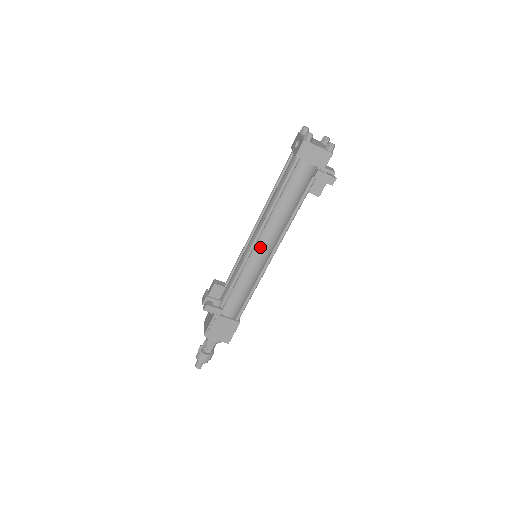
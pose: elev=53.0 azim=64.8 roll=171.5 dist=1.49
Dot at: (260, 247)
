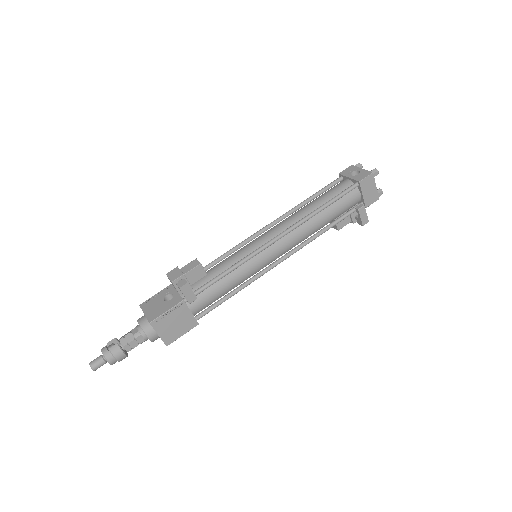
Dot at: (276, 247)
